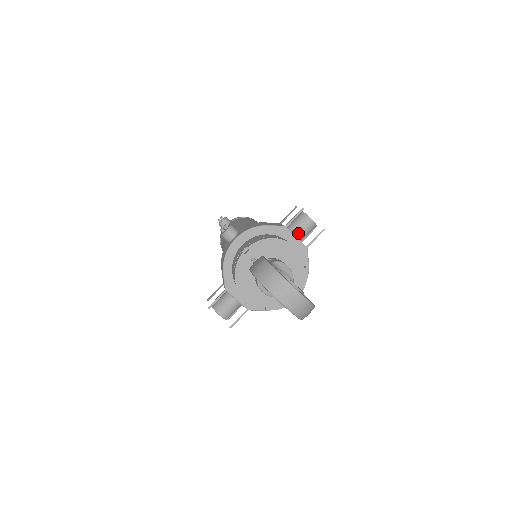
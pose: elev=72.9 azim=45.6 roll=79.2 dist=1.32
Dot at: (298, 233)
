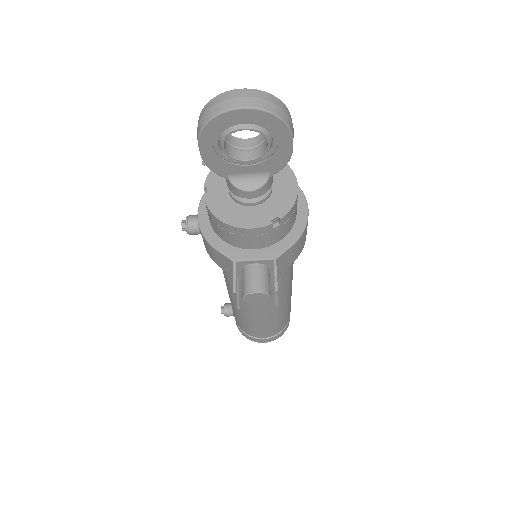
Dot at: occluded
